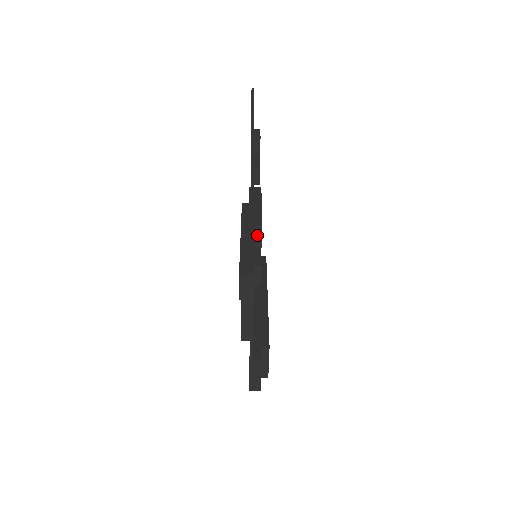
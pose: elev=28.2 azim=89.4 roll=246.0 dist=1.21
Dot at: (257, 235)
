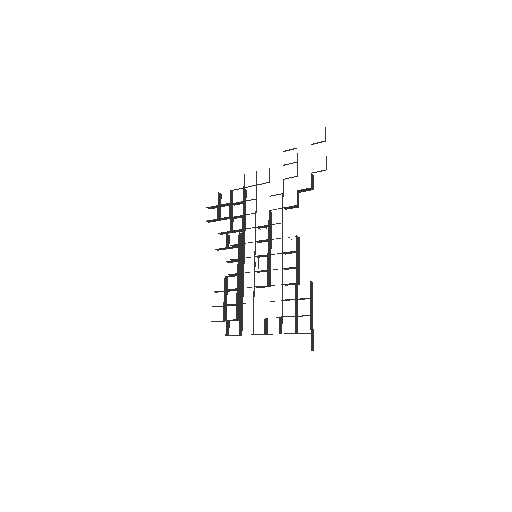
Dot at: (293, 284)
